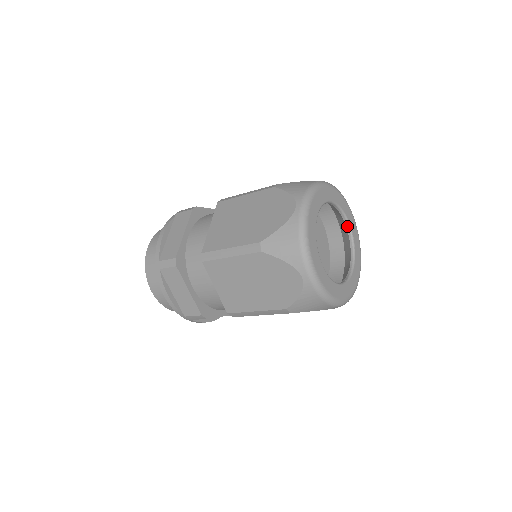
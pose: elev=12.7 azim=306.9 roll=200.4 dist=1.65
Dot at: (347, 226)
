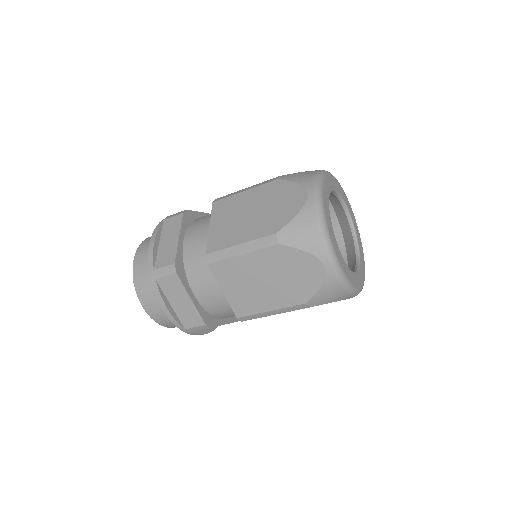
Dot at: (357, 253)
